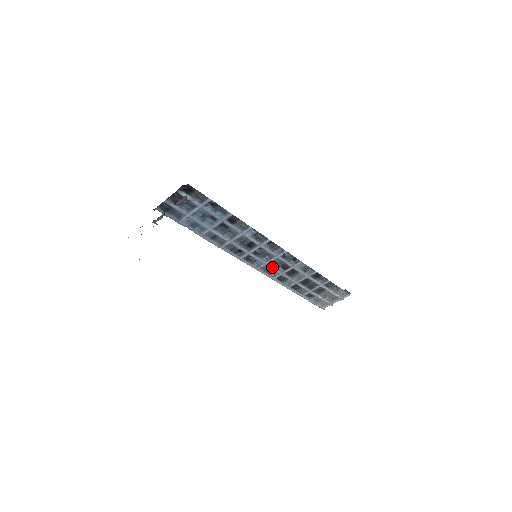
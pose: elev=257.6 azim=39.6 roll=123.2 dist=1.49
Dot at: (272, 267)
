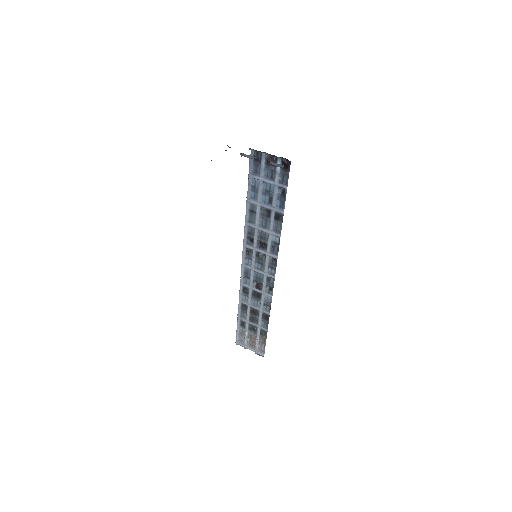
Dot at: (252, 276)
